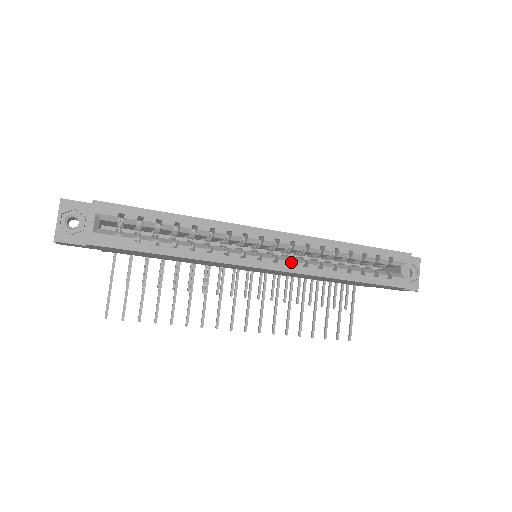
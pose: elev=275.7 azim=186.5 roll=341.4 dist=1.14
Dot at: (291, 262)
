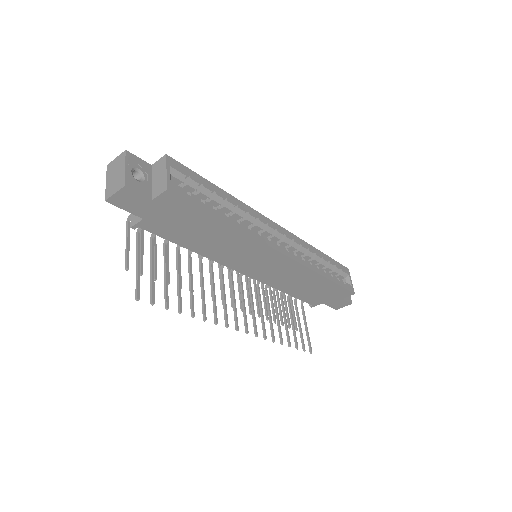
Dot at: occluded
